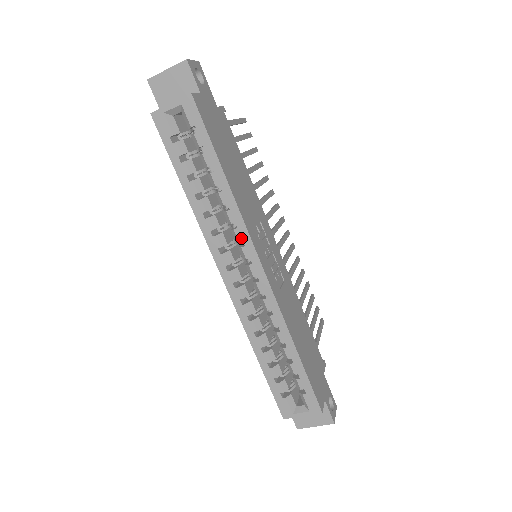
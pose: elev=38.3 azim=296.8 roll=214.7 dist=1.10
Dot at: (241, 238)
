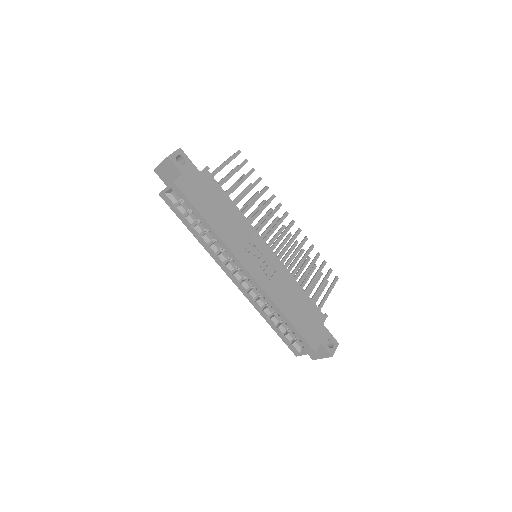
Dot at: (231, 257)
